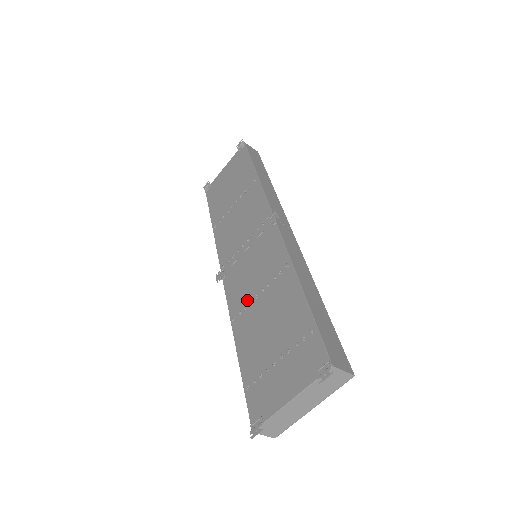
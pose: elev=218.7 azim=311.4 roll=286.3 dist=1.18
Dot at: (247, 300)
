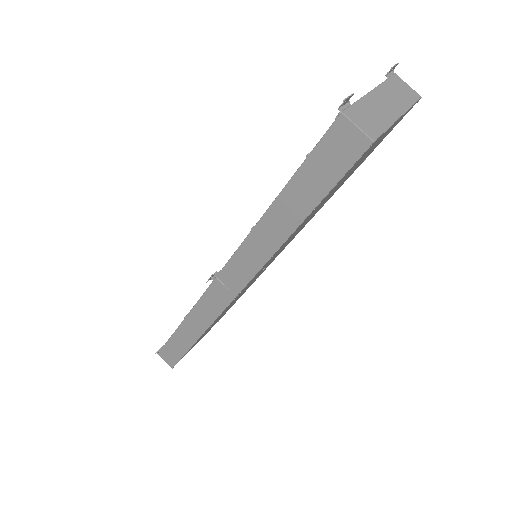
Dot at: occluded
